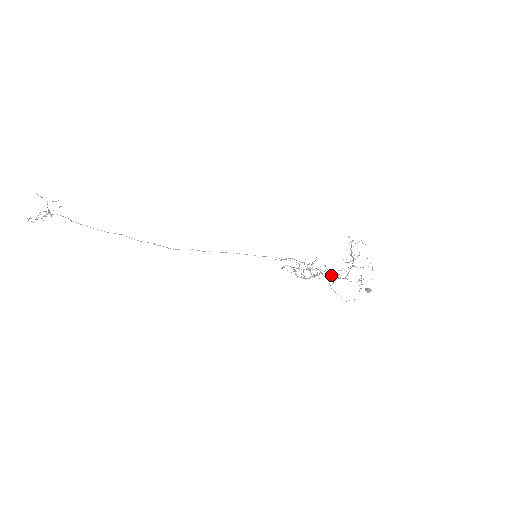
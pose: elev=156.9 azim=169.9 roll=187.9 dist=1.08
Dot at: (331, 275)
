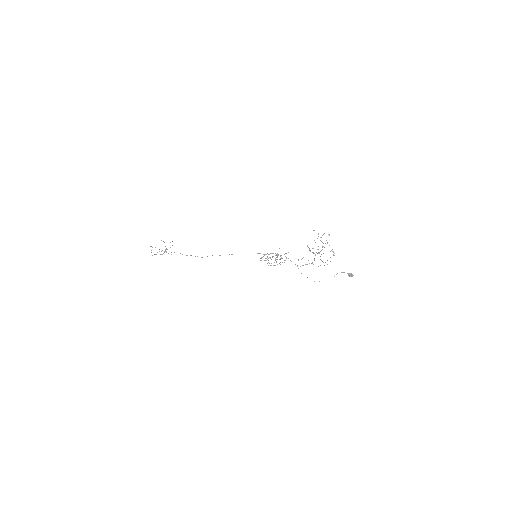
Dot at: occluded
